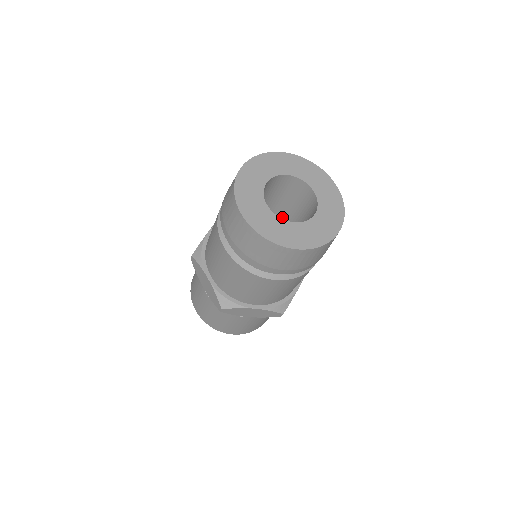
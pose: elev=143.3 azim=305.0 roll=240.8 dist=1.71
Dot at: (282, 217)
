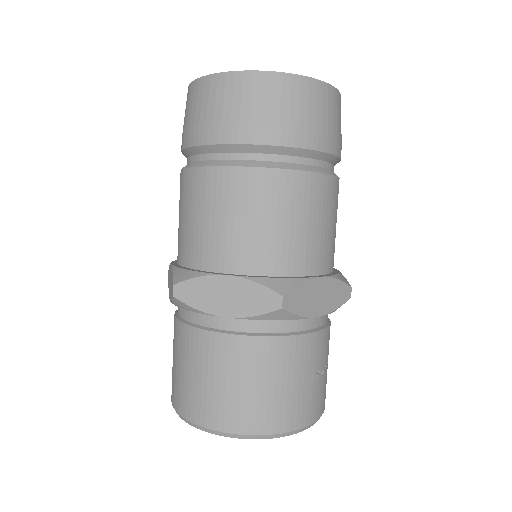
Dot at: occluded
